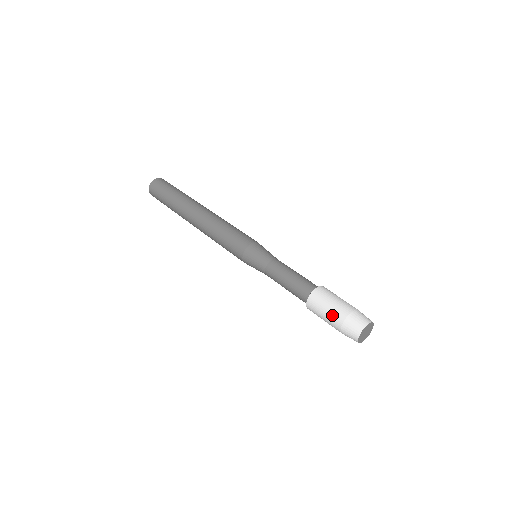
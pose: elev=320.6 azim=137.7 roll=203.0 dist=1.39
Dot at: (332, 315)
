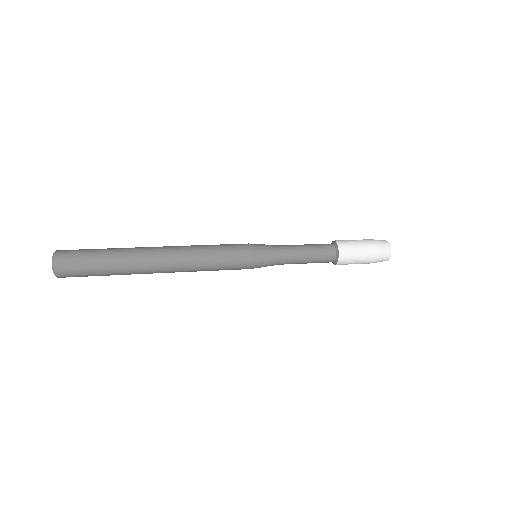
Dot at: (365, 251)
